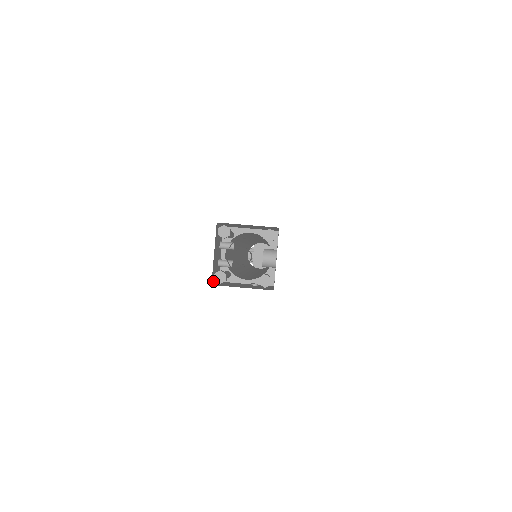
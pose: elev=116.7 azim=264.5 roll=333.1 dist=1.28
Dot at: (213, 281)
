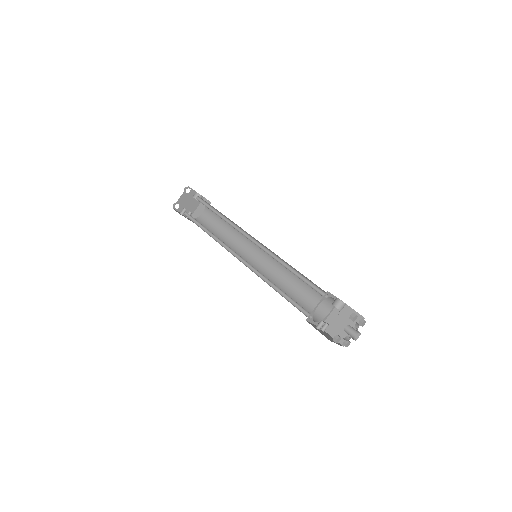
Dot at: occluded
